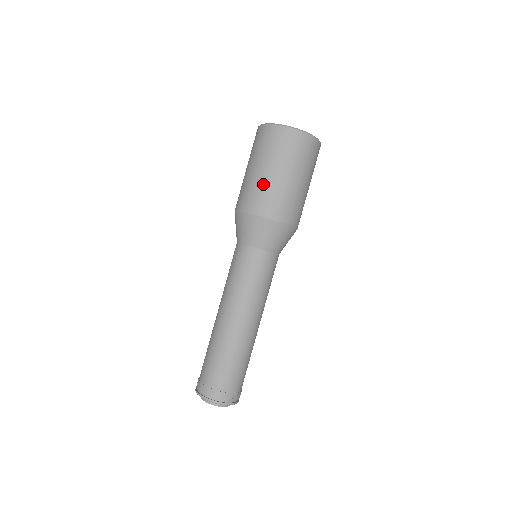
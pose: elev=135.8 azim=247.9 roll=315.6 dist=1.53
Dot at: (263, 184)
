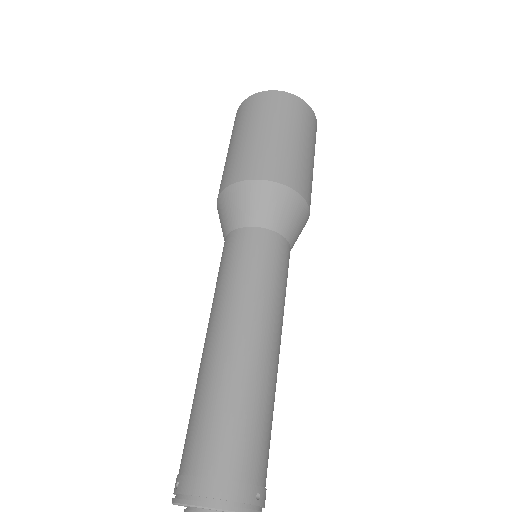
Dot at: (262, 146)
